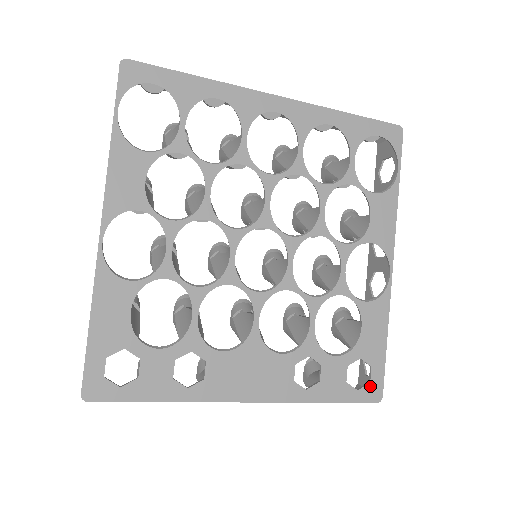
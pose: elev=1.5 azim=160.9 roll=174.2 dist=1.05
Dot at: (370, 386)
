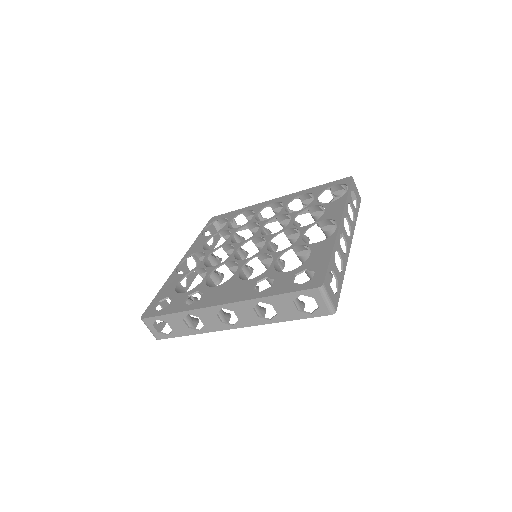
Dot at: (313, 280)
